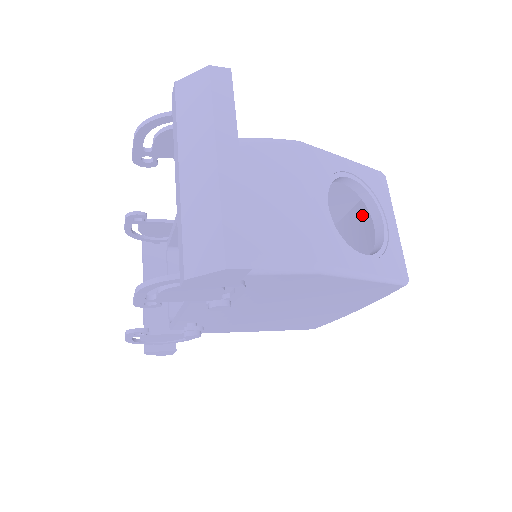
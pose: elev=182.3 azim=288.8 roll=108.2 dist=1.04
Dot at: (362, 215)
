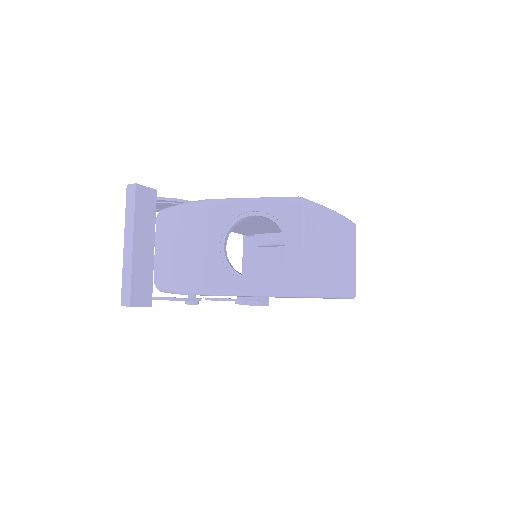
Dot at: occluded
